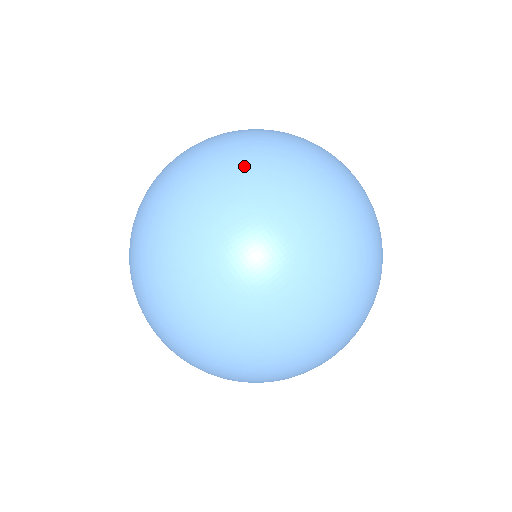
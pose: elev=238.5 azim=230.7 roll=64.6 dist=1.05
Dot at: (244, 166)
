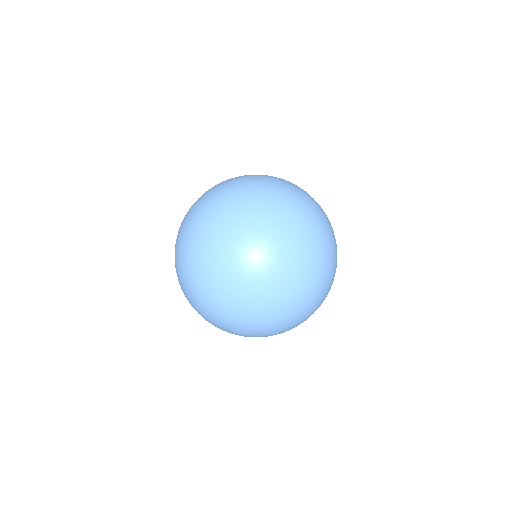
Dot at: occluded
